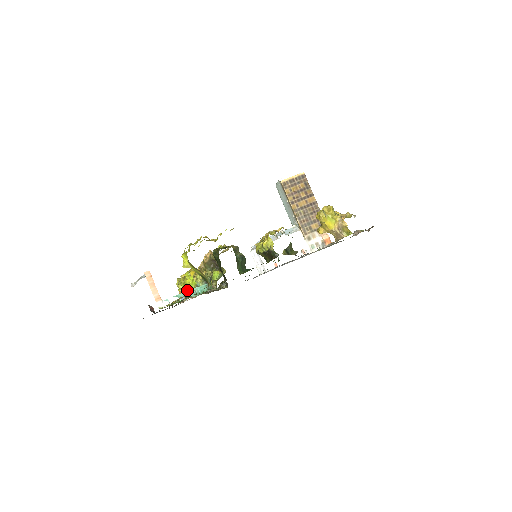
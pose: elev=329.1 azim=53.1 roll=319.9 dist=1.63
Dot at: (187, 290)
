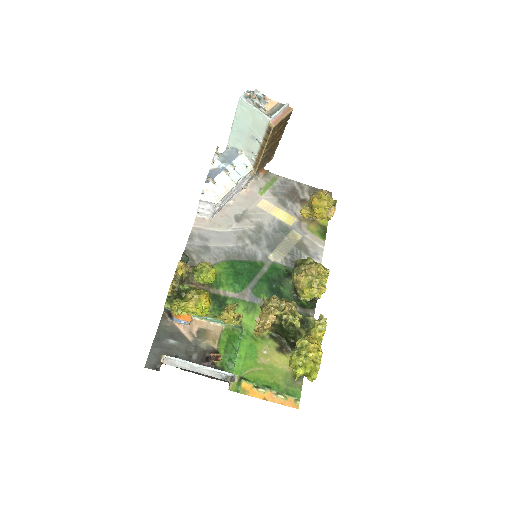
Dot at: occluded
